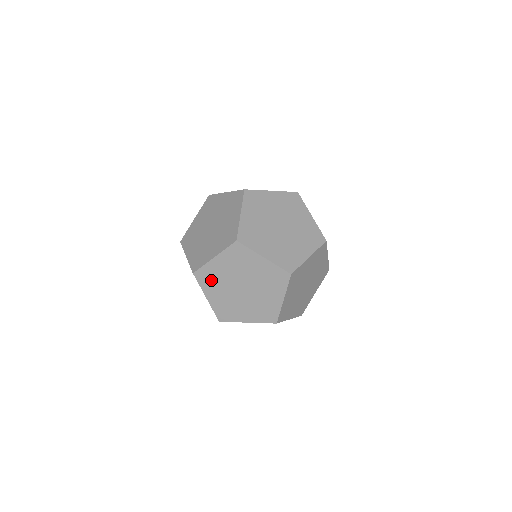
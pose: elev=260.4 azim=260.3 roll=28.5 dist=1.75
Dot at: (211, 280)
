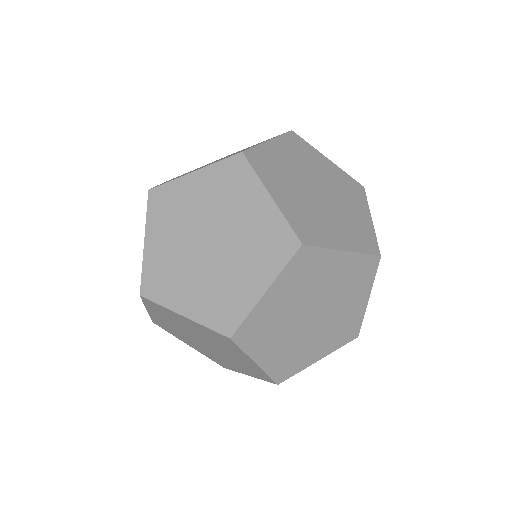
Dot at: occluded
